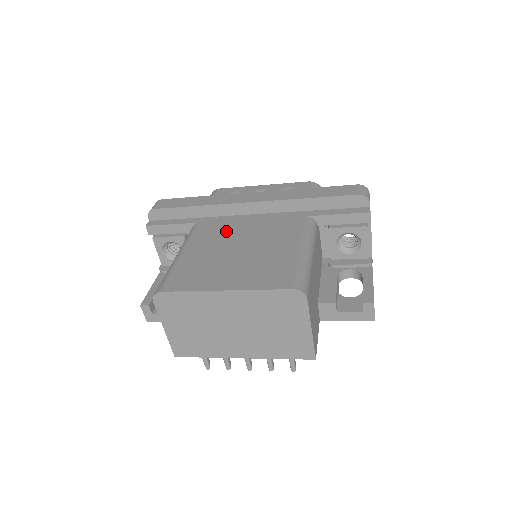
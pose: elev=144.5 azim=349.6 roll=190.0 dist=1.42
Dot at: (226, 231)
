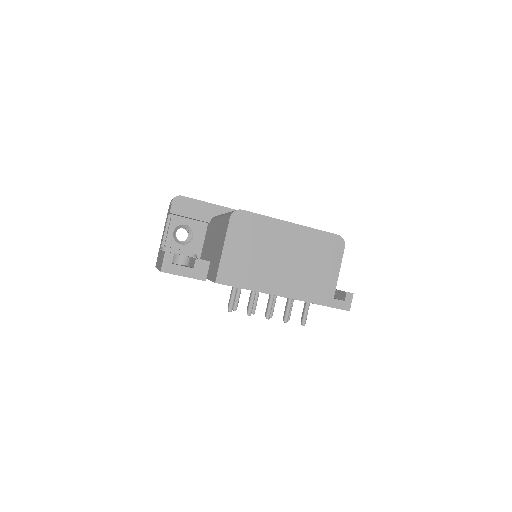
Dot at: occluded
